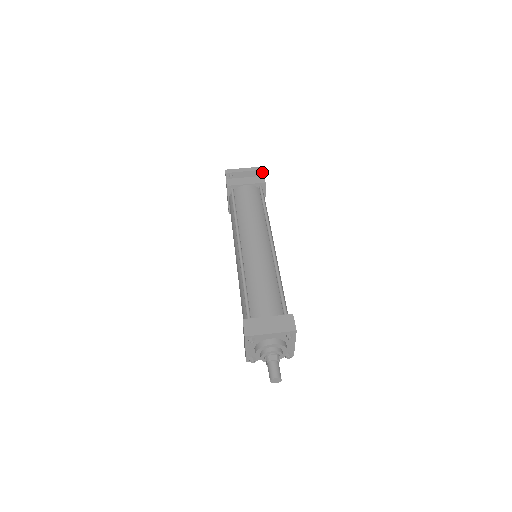
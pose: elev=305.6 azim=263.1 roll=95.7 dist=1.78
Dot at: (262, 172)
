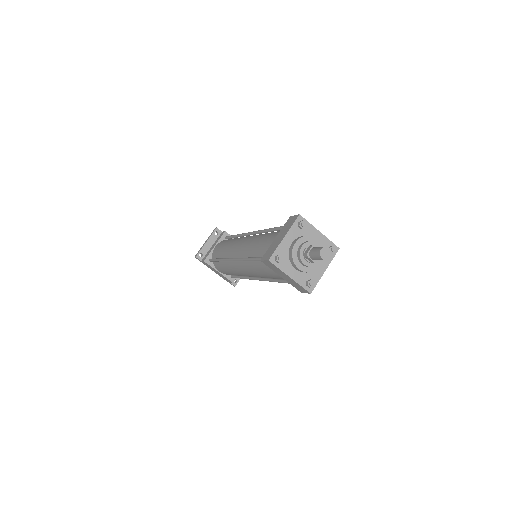
Dot at: (218, 231)
